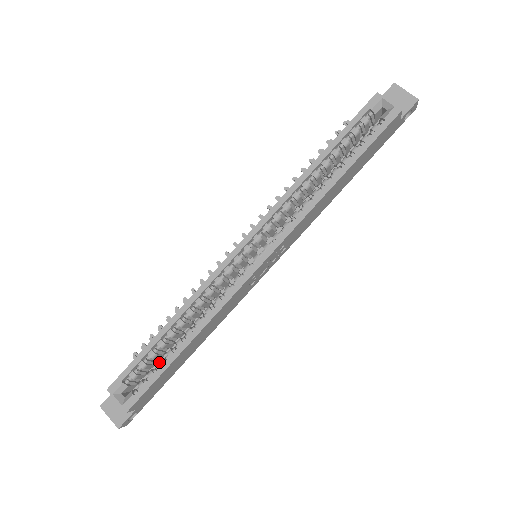
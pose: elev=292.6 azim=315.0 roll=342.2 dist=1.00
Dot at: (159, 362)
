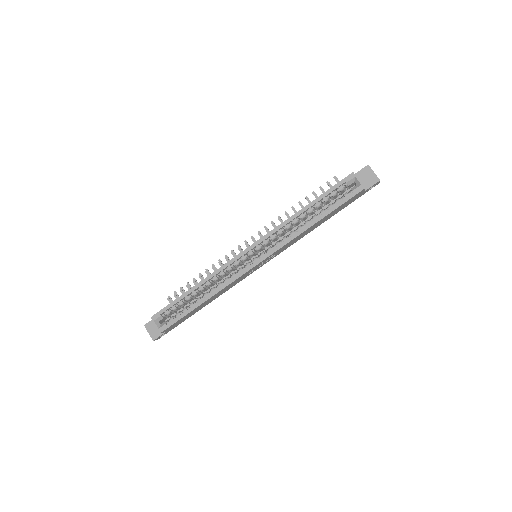
Dot at: (185, 308)
